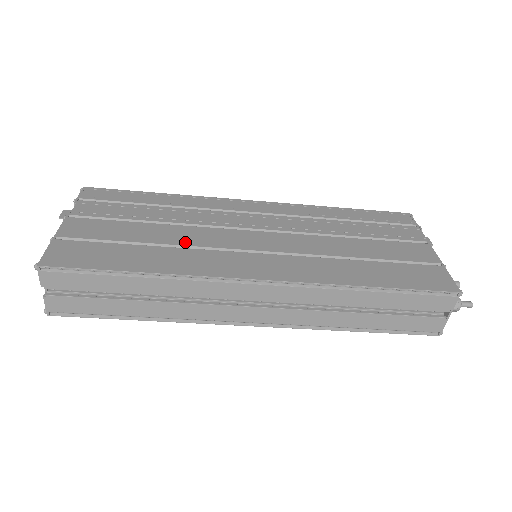
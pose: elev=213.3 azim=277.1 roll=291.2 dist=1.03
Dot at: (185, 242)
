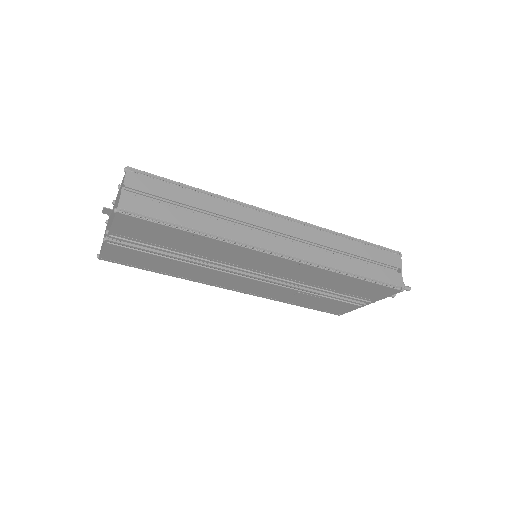
Dot at: occluded
